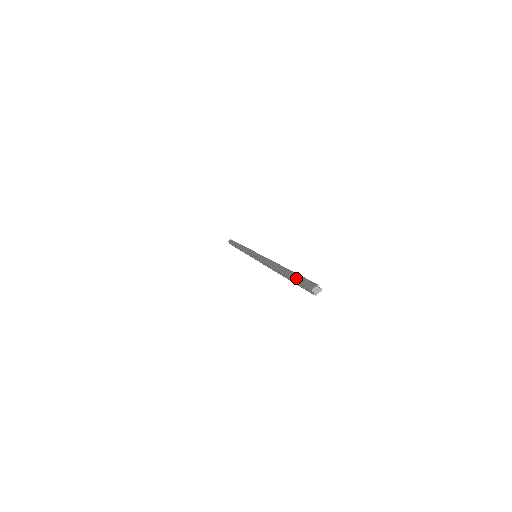
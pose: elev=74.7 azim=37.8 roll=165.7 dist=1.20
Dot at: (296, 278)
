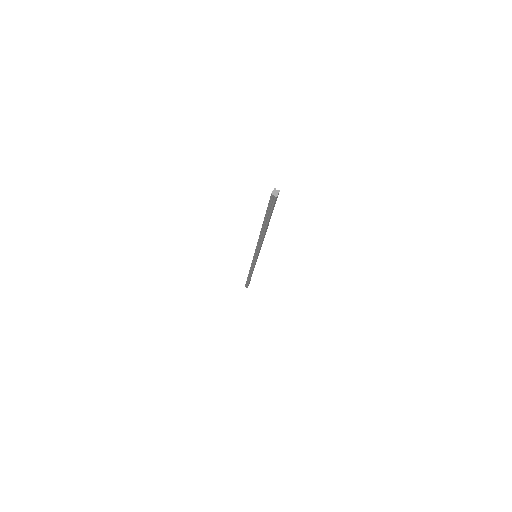
Dot at: (267, 209)
